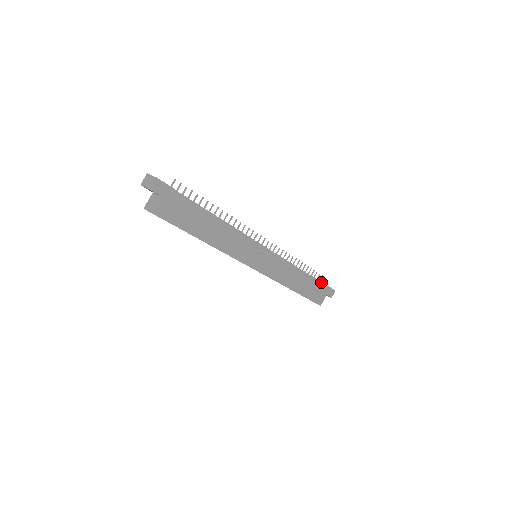
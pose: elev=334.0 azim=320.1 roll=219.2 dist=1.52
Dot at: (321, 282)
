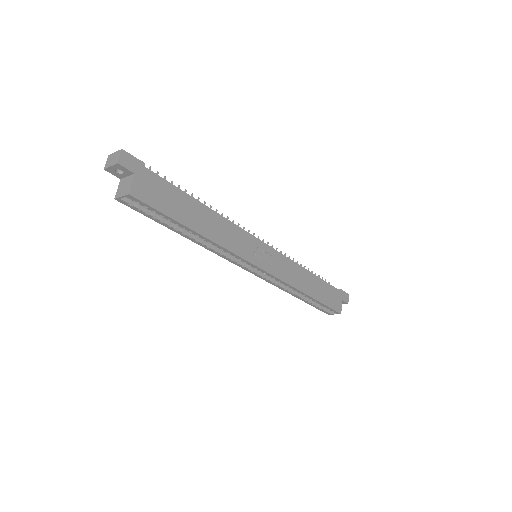
Dot at: occluded
